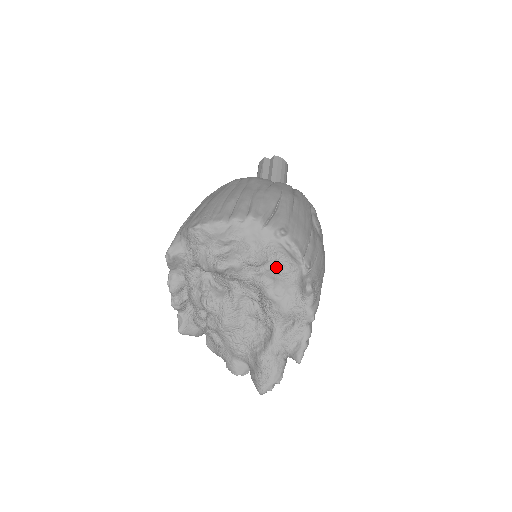
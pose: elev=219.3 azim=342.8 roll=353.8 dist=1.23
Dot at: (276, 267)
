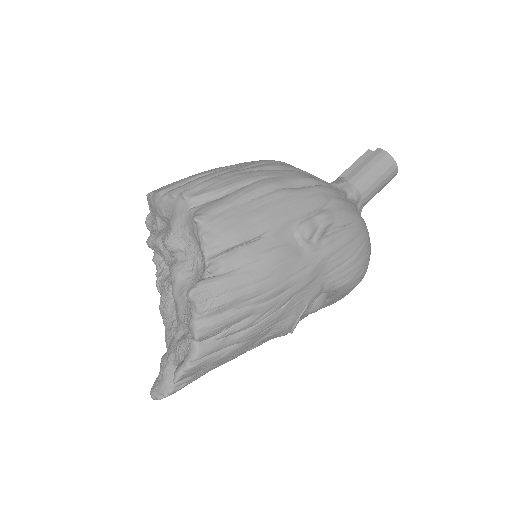
Dot at: (191, 260)
